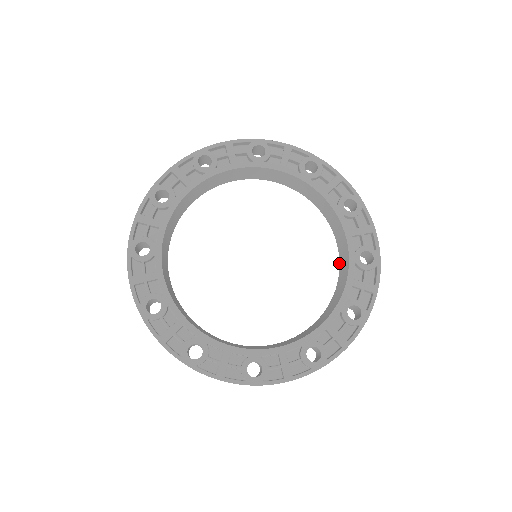
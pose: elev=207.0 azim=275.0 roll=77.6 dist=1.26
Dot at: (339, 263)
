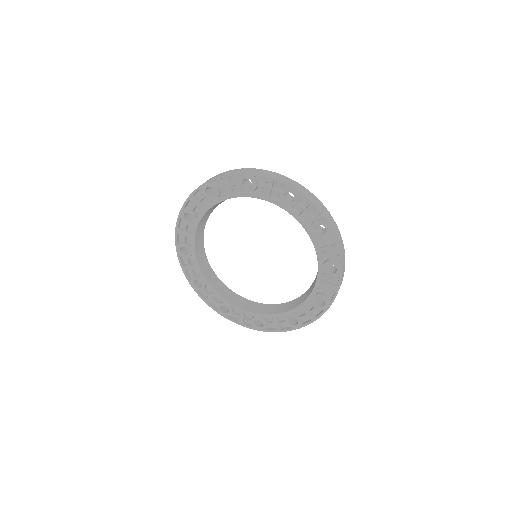
Dot at: occluded
